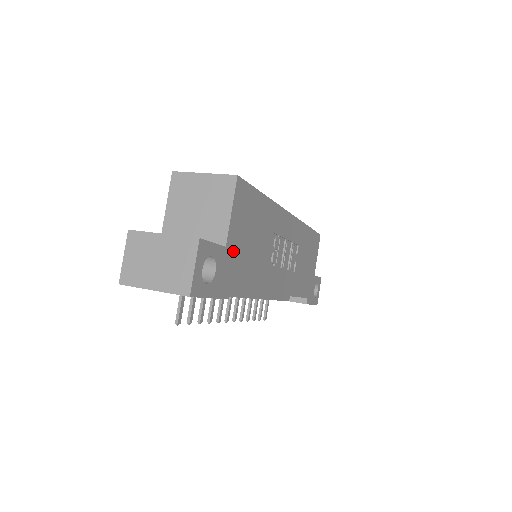
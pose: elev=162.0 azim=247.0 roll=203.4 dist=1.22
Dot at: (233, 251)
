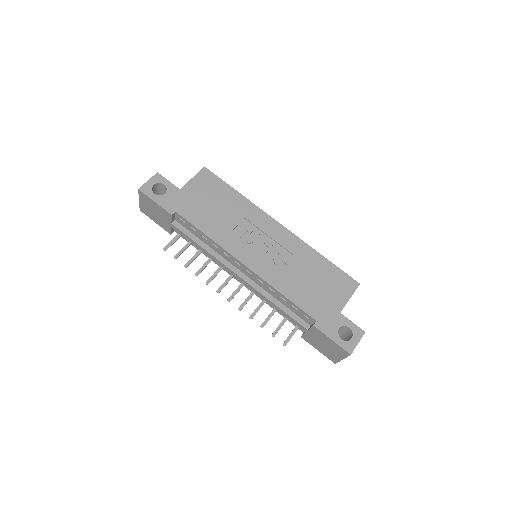
Dot at: (187, 196)
